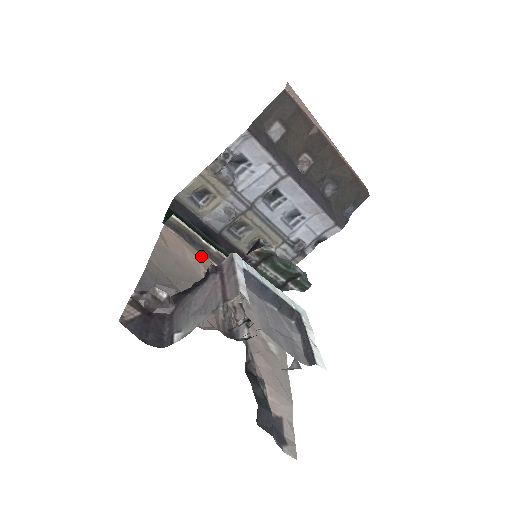
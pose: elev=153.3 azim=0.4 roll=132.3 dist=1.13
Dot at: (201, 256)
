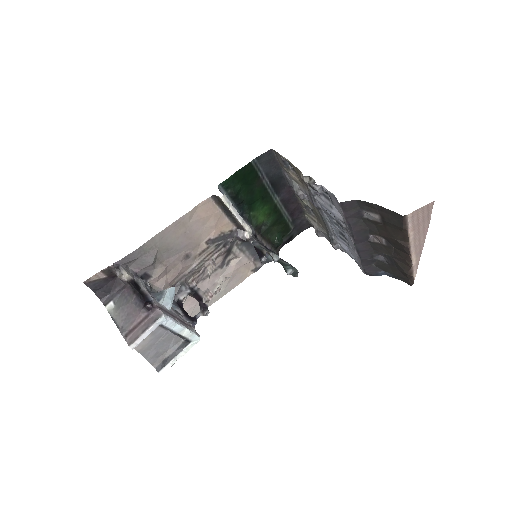
Dot at: (225, 222)
